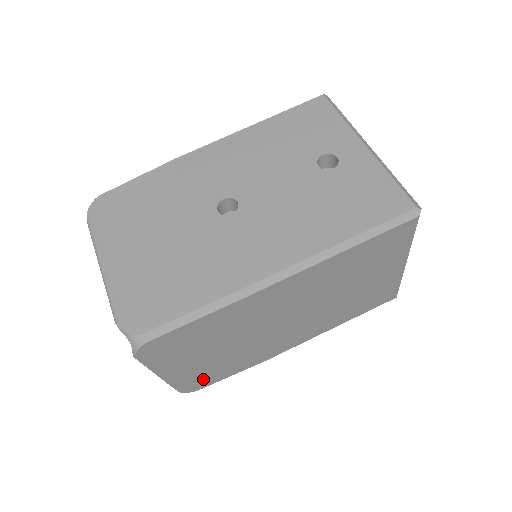
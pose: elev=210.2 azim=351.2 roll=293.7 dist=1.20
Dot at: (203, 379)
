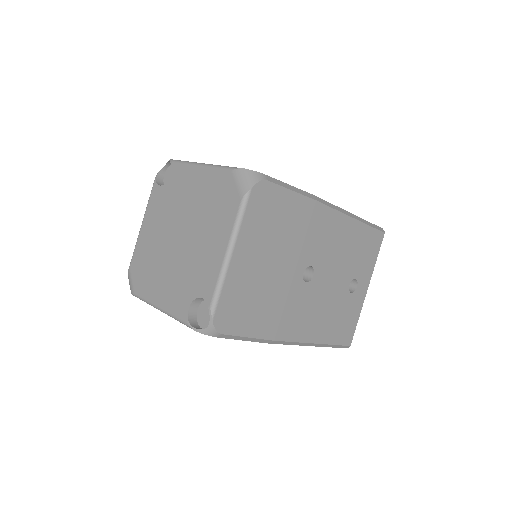
Dot at: occluded
